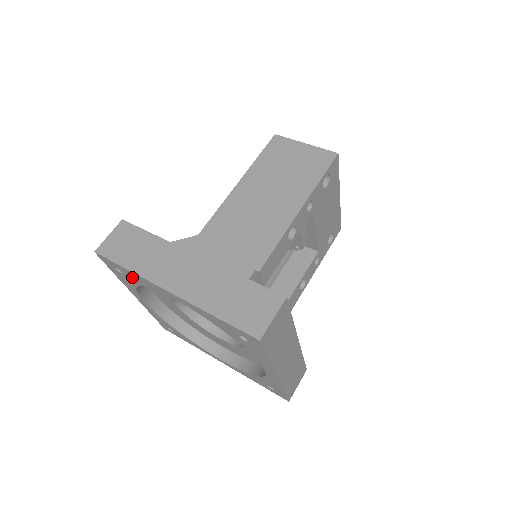
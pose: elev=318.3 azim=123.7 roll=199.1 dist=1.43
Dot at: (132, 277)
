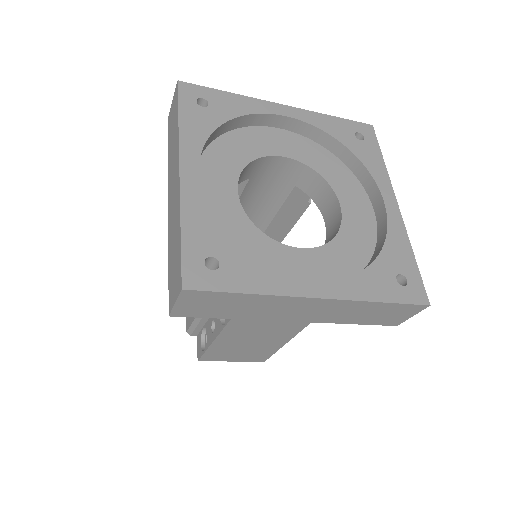
Dot at: (226, 105)
